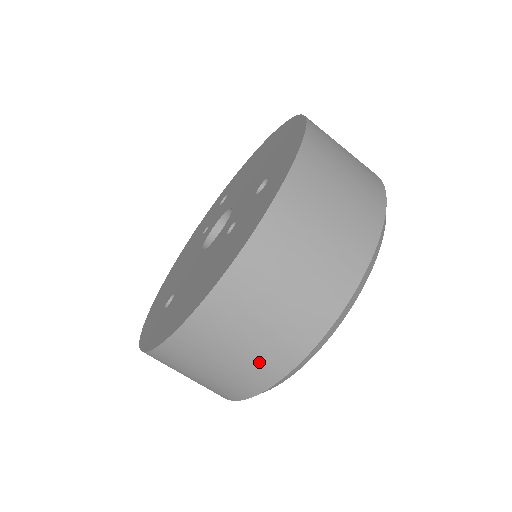
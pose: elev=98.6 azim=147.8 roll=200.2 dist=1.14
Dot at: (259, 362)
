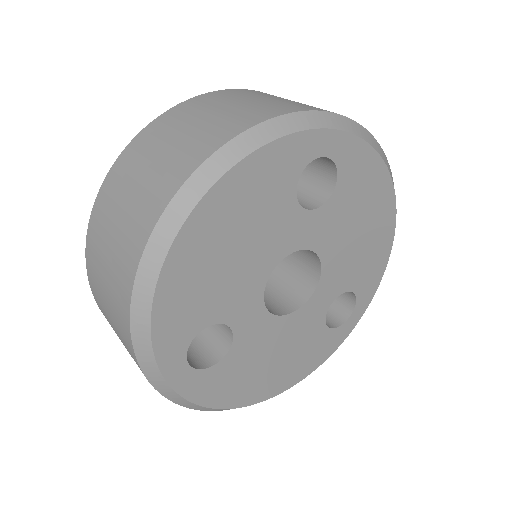
Dot at: (136, 217)
